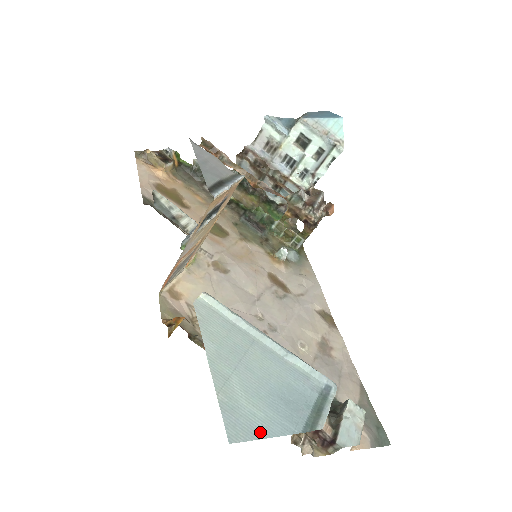
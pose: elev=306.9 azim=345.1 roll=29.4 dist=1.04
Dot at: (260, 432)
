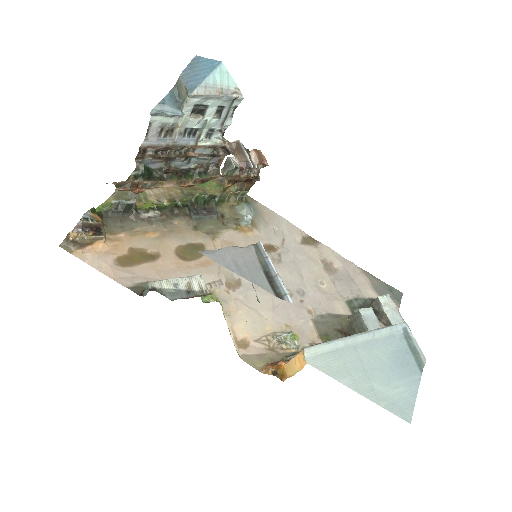
Dot at: (412, 399)
